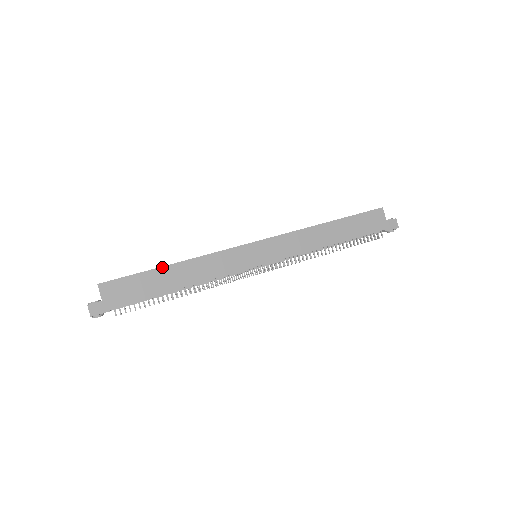
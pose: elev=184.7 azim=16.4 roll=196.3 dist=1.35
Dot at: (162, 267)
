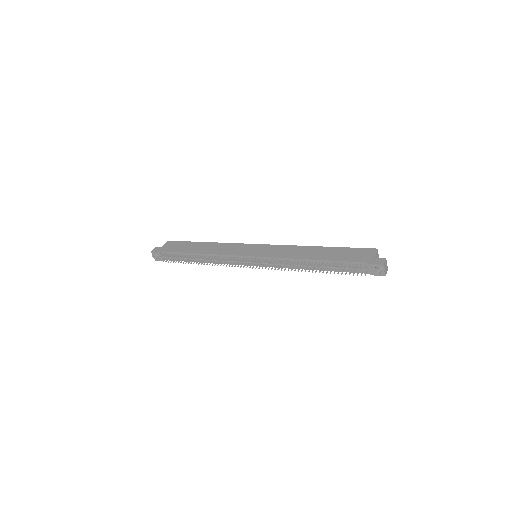
Dot at: (200, 242)
